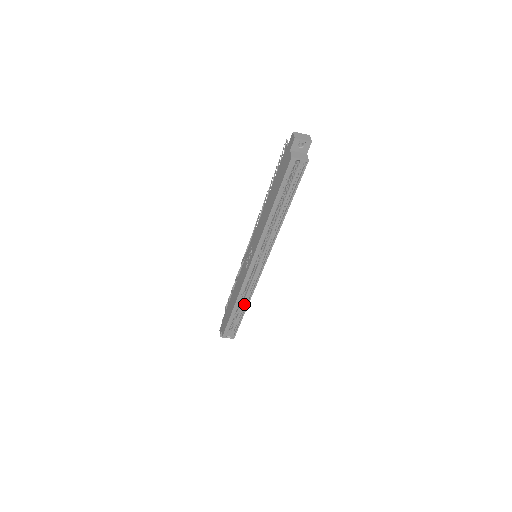
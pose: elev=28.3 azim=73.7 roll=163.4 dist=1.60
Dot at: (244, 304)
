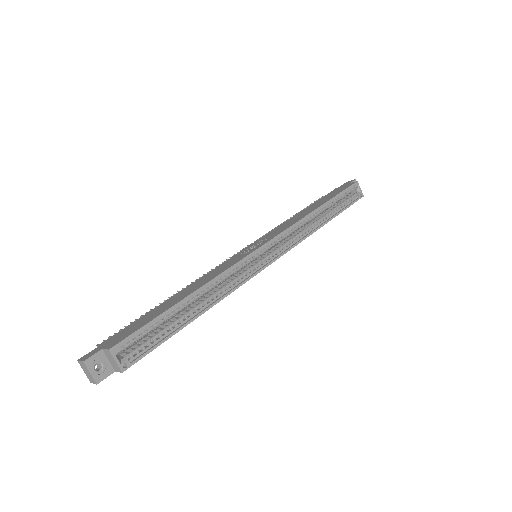
Dot at: (201, 306)
